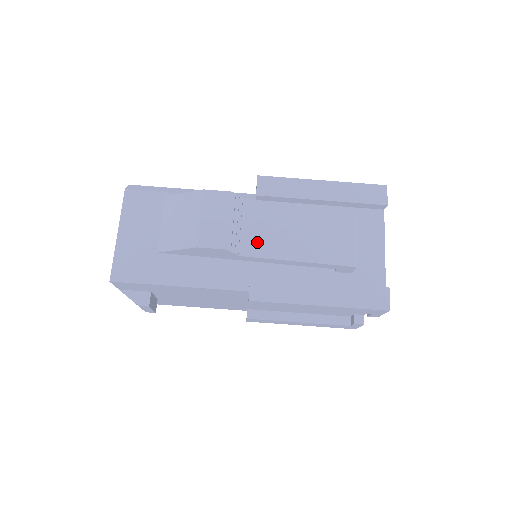
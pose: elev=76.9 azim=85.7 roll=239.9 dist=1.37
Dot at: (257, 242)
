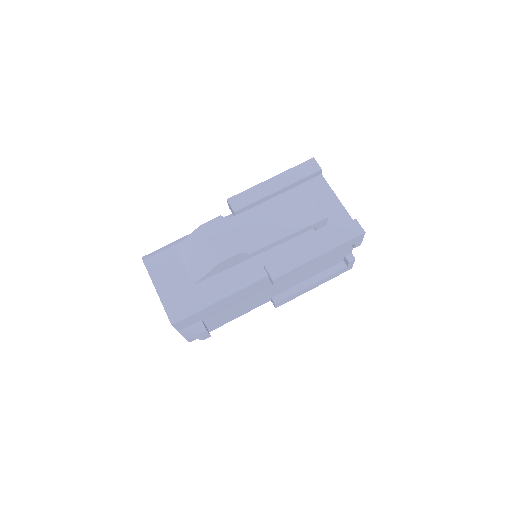
Dot at: (255, 239)
